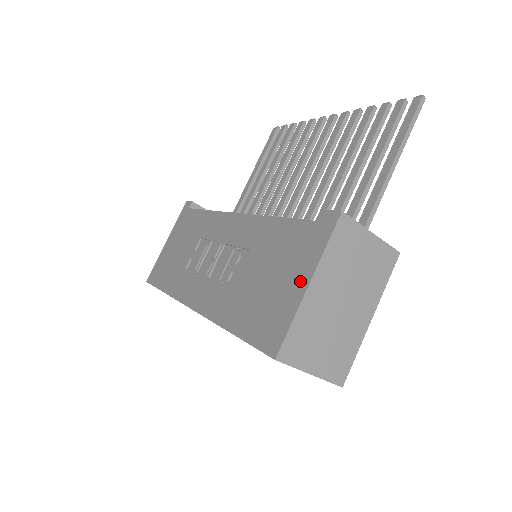
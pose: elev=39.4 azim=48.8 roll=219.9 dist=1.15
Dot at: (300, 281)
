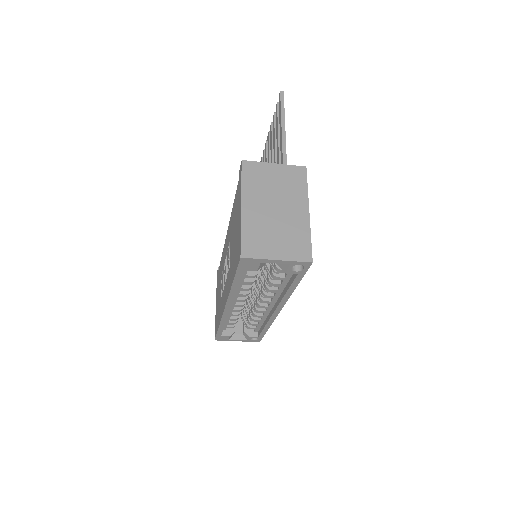
Dot at: (239, 211)
